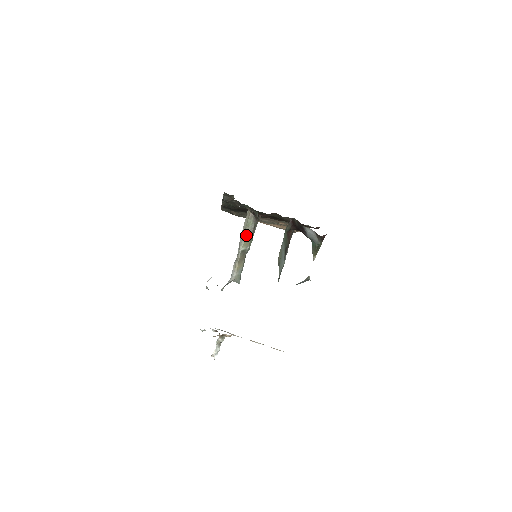
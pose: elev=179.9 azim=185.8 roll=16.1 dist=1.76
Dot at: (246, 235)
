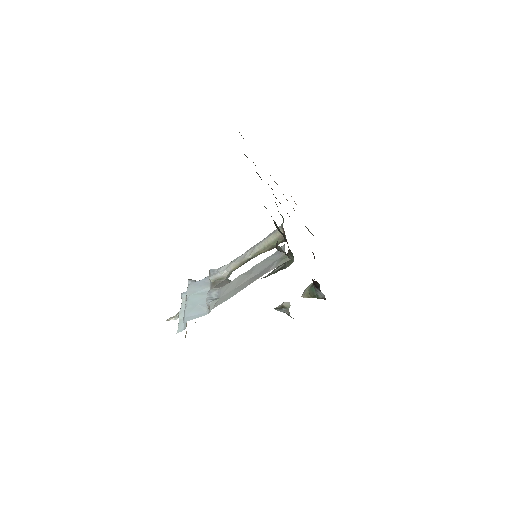
Dot at: (264, 250)
